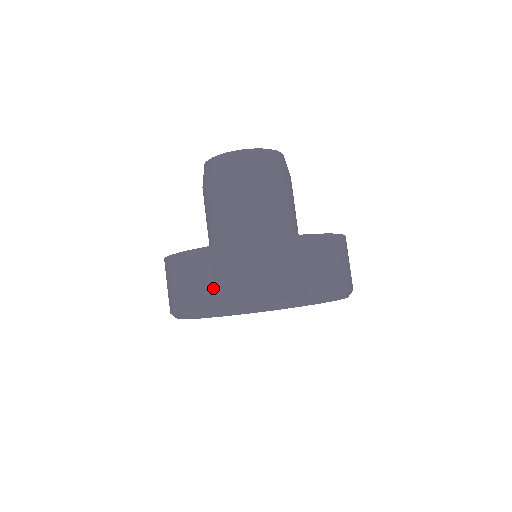
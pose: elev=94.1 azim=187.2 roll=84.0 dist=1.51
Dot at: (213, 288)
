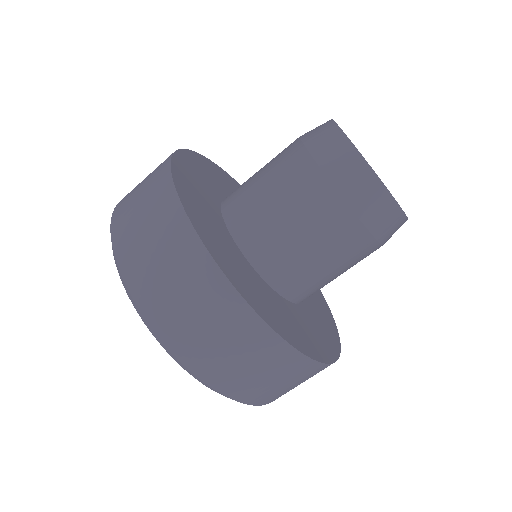
Dot at: (214, 353)
